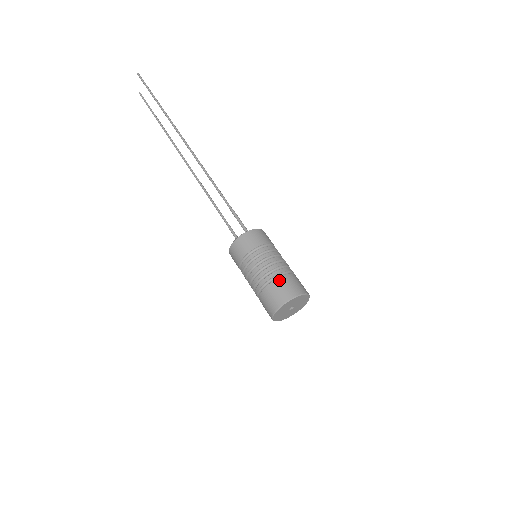
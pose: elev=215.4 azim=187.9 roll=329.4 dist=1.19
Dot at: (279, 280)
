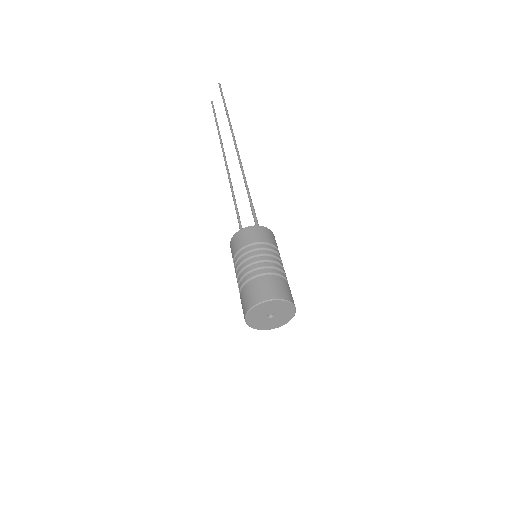
Dot at: (271, 277)
